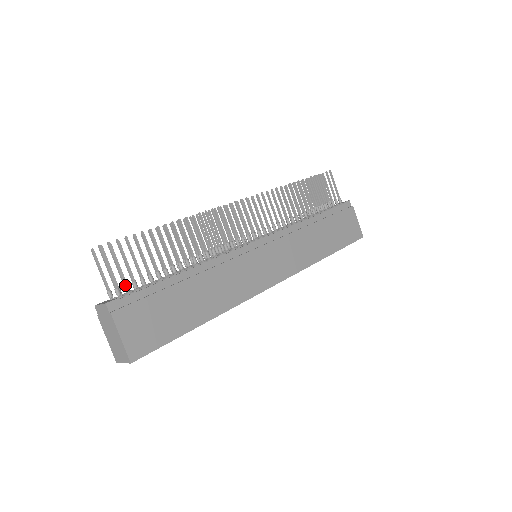
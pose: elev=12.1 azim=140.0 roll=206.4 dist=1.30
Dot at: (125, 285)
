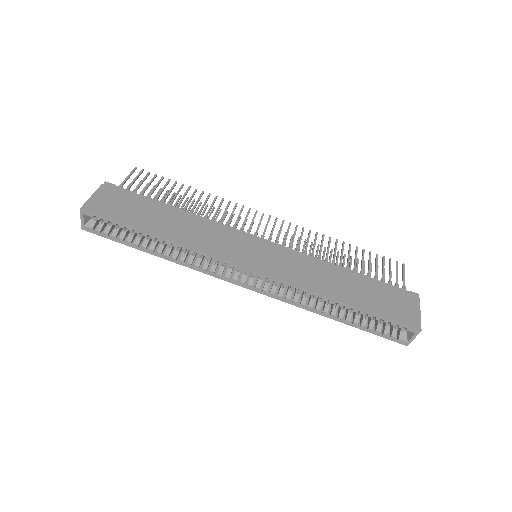
Dot at: (128, 186)
